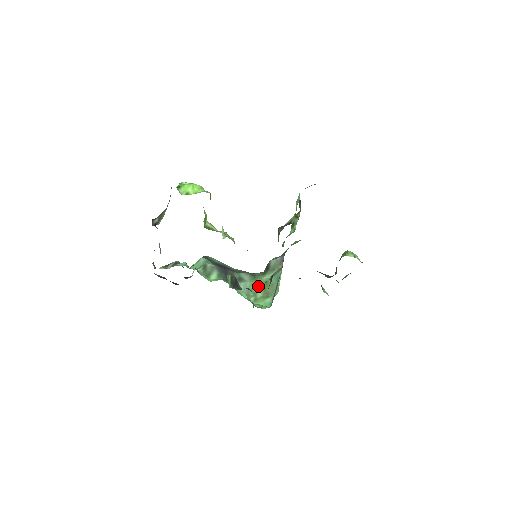
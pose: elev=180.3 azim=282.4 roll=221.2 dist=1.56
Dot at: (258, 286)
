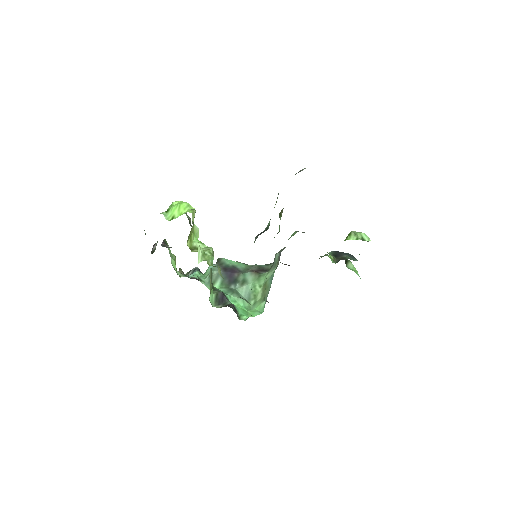
Dot at: (259, 287)
